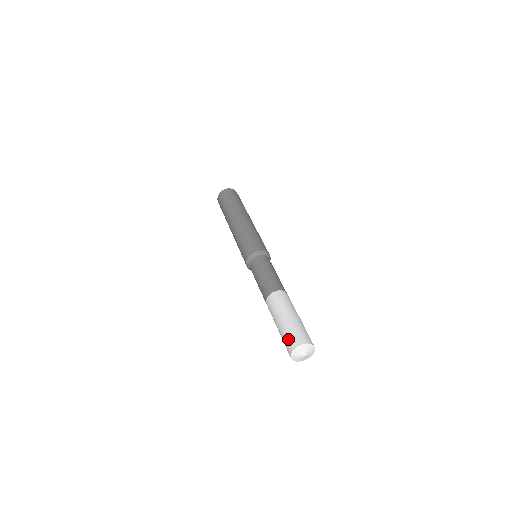
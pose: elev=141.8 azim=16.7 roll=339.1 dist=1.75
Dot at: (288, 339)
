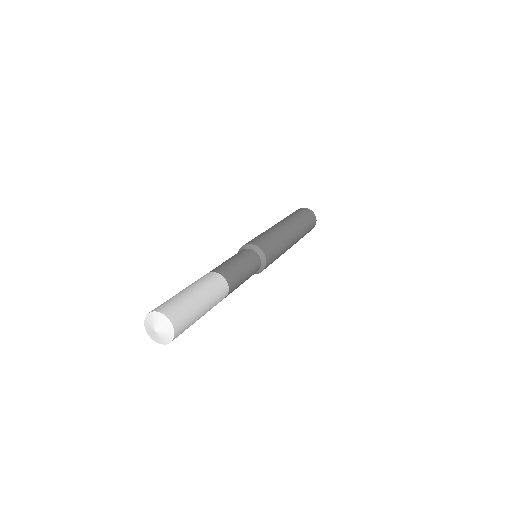
Dot at: occluded
